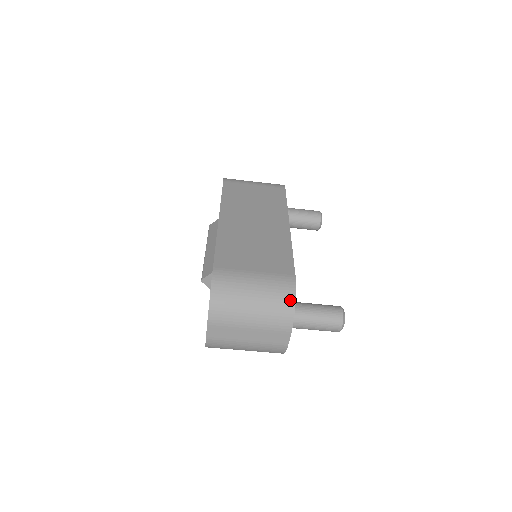
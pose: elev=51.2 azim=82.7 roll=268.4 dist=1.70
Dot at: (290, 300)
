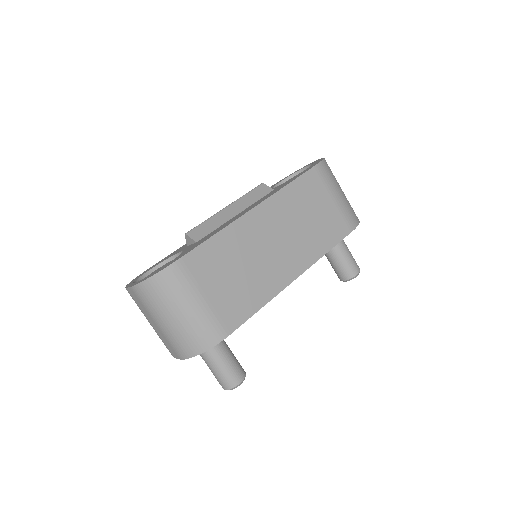
Dot at: (201, 347)
